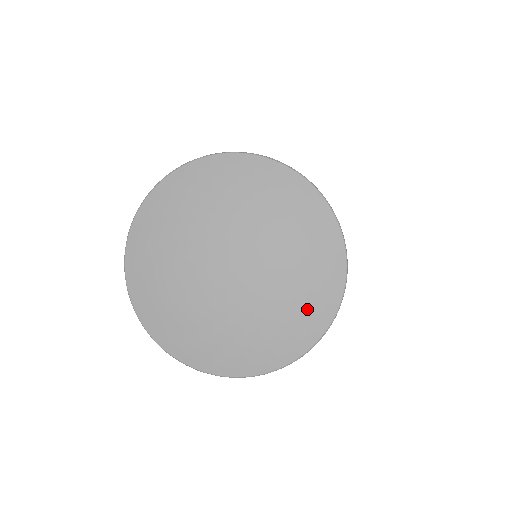
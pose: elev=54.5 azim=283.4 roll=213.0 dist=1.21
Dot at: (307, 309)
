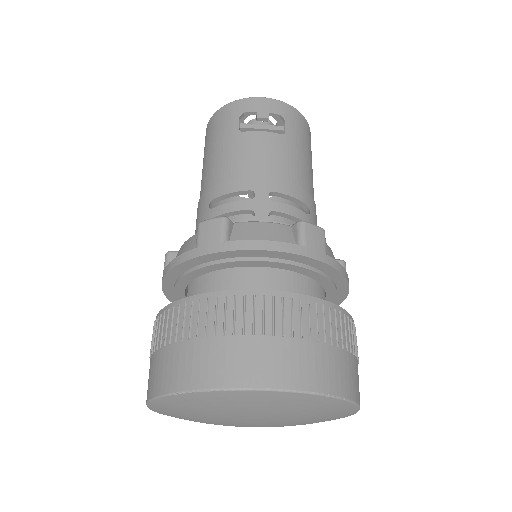
Dot at: occluded
